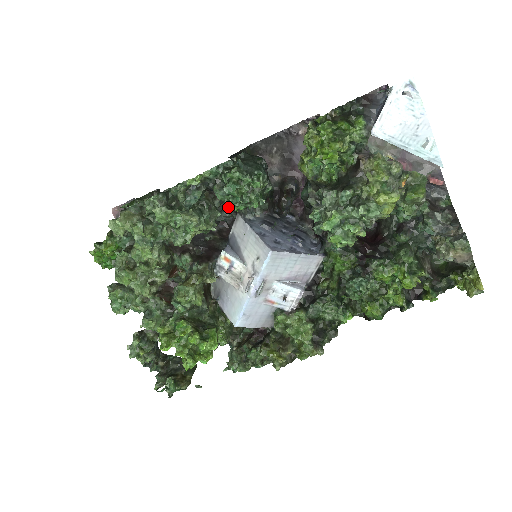
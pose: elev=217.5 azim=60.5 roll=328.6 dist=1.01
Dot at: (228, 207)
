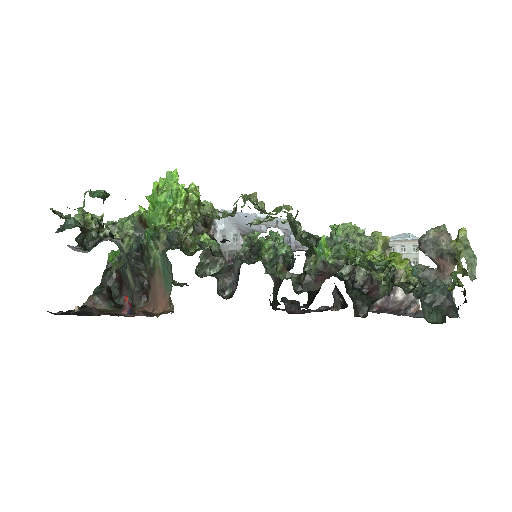
Dot at: (262, 240)
